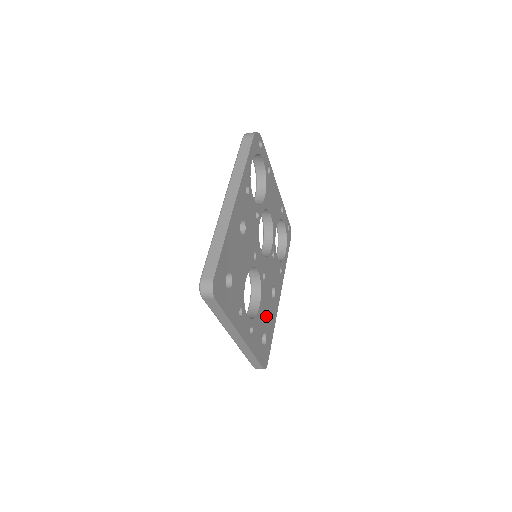
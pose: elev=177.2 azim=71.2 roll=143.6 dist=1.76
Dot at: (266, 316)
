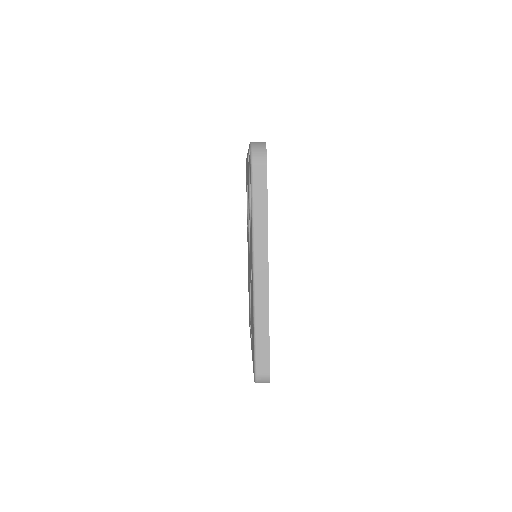
Dot at: occluded
